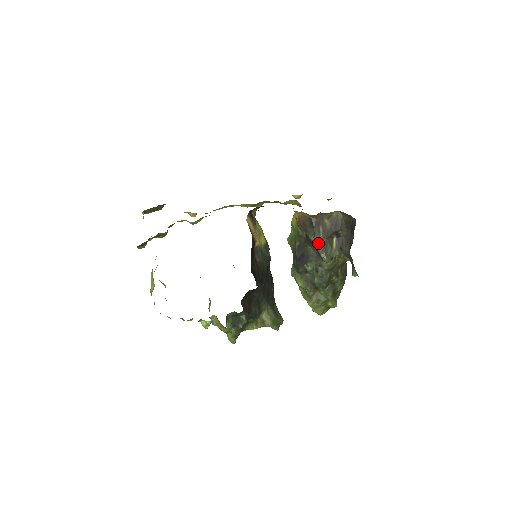
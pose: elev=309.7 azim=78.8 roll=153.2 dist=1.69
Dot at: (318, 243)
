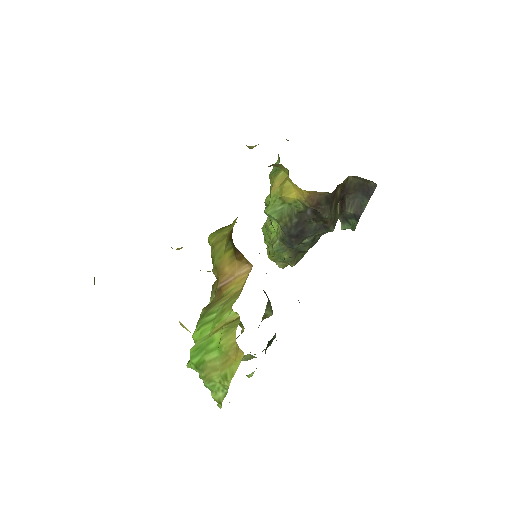
Dot at: (330, 218)
